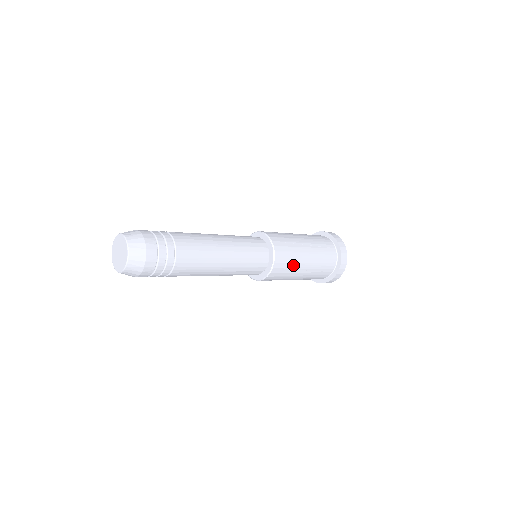
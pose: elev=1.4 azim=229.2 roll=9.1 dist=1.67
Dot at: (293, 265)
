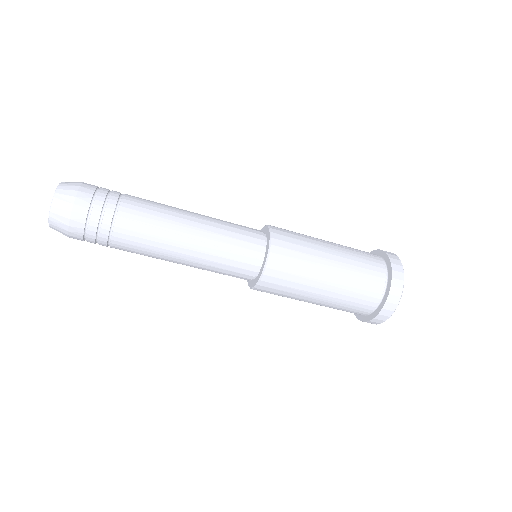
Dot at: occluded
